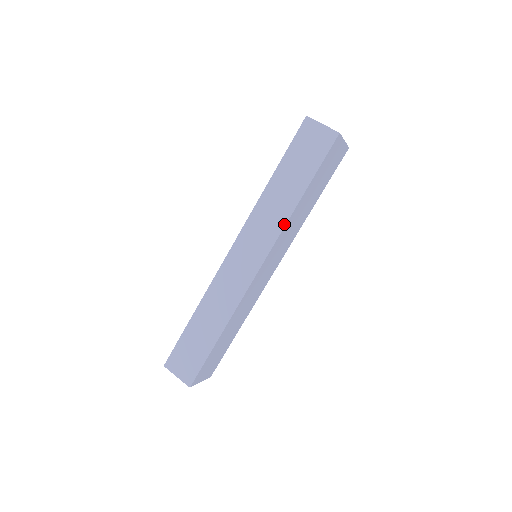
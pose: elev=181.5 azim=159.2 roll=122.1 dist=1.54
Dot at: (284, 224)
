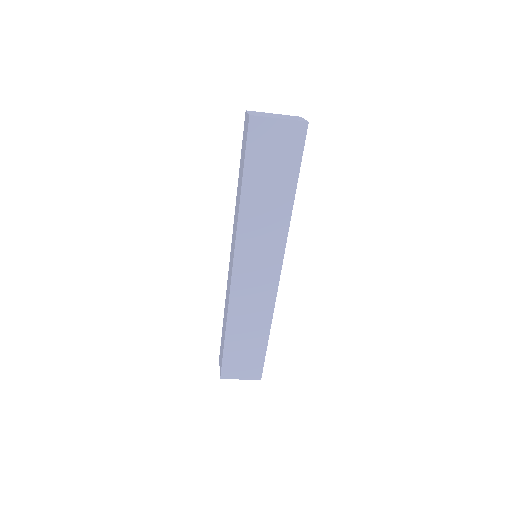
Dot at: (237, 219)
